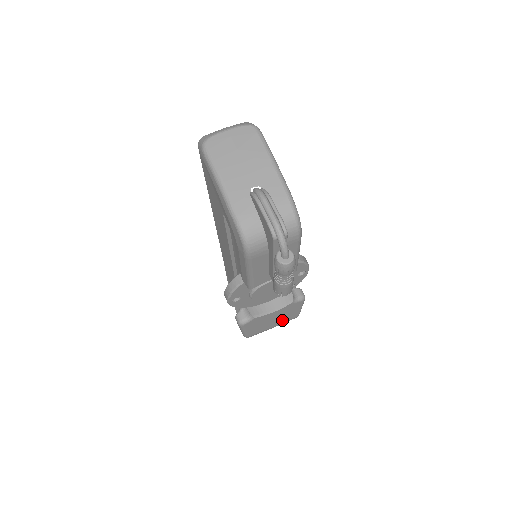
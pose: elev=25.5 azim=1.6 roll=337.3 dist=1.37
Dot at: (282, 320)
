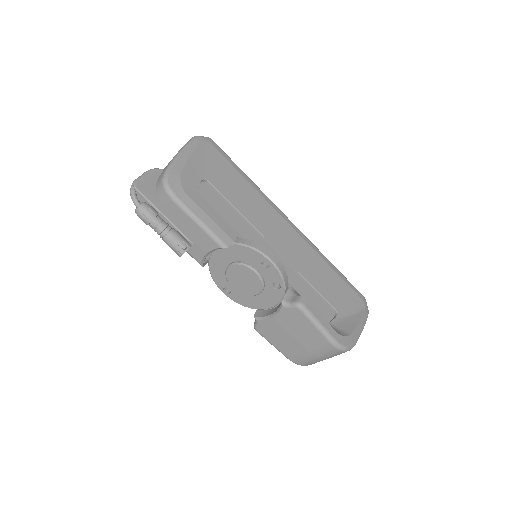
Dot at: (309, 342)
